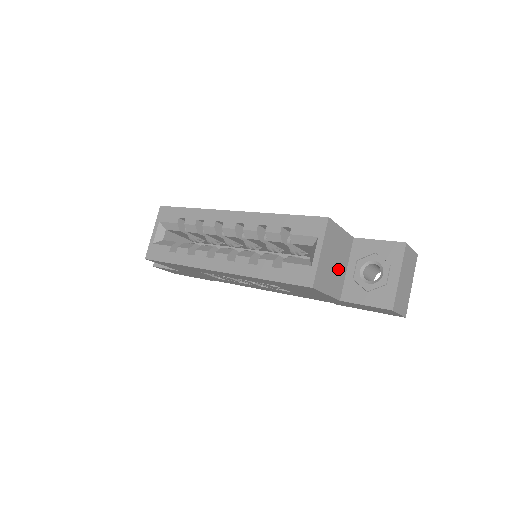
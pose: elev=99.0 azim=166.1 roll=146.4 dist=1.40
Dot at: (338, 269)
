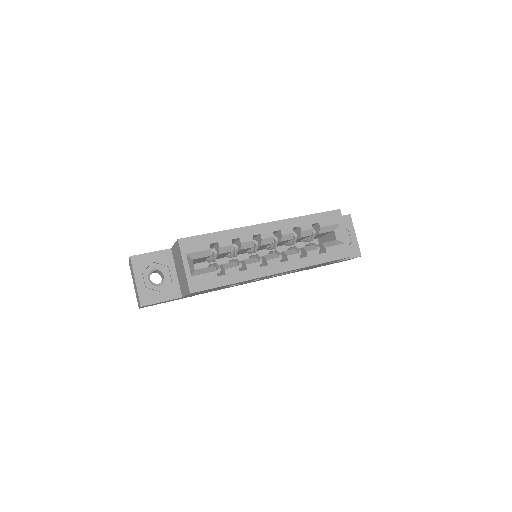
Dot at: occluded
